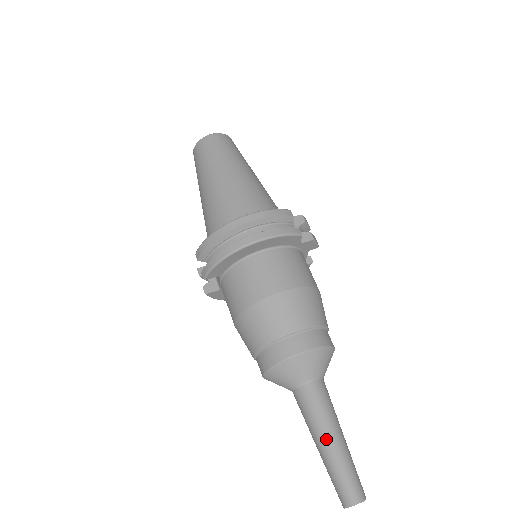
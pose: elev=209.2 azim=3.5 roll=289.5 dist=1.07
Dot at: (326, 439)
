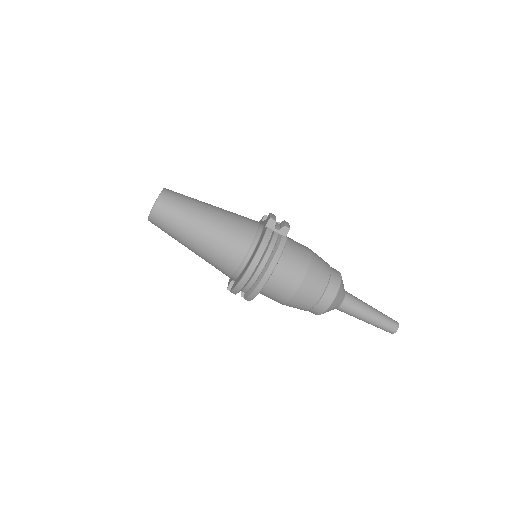
Dot at: (368, 318)
